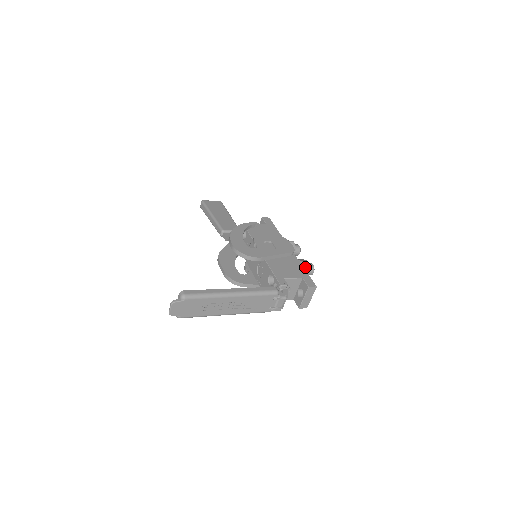
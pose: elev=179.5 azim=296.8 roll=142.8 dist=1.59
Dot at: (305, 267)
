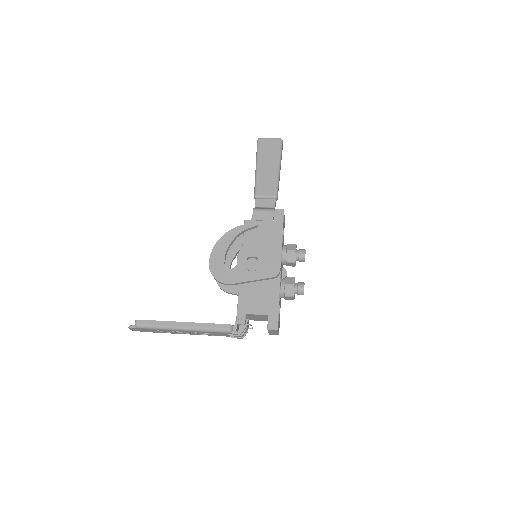
Dot at: (289, 292)
